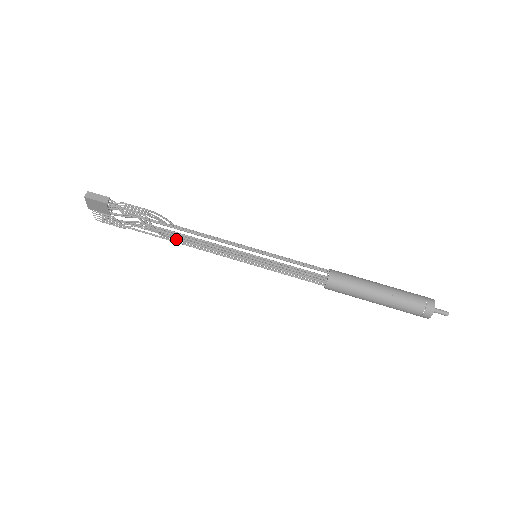
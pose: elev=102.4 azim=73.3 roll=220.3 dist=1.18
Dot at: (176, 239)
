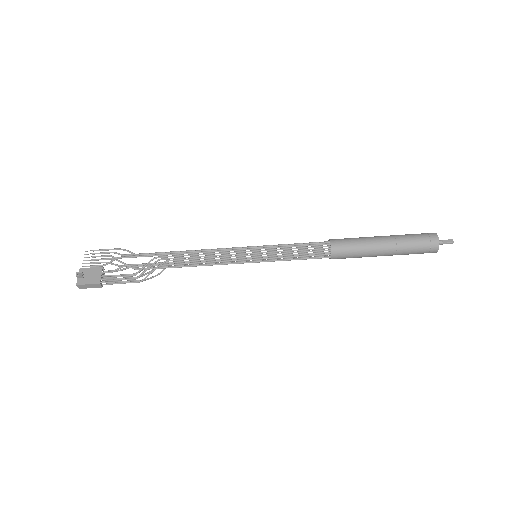
Dot at: (176, 265)
